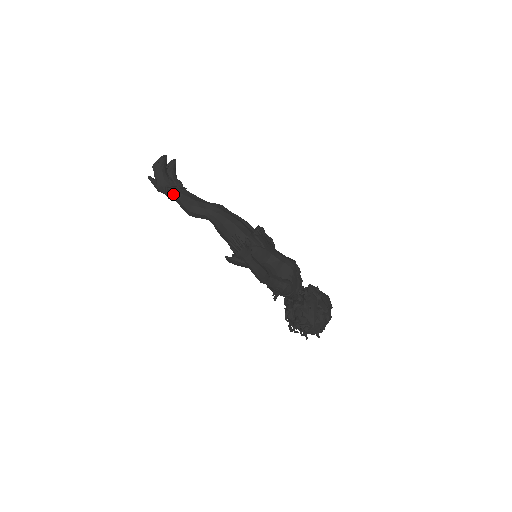
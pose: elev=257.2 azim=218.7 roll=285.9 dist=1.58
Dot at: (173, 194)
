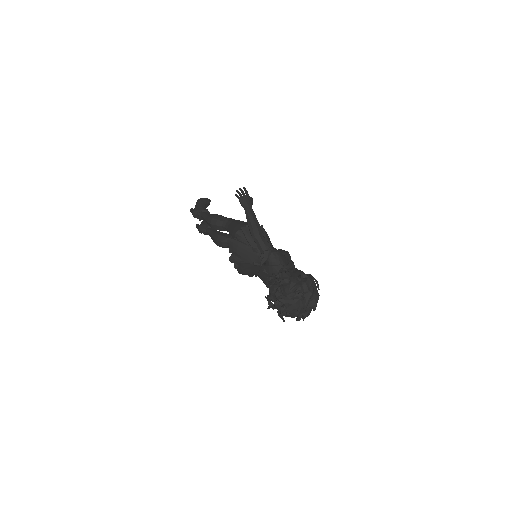
Dot at: (204, 214)
